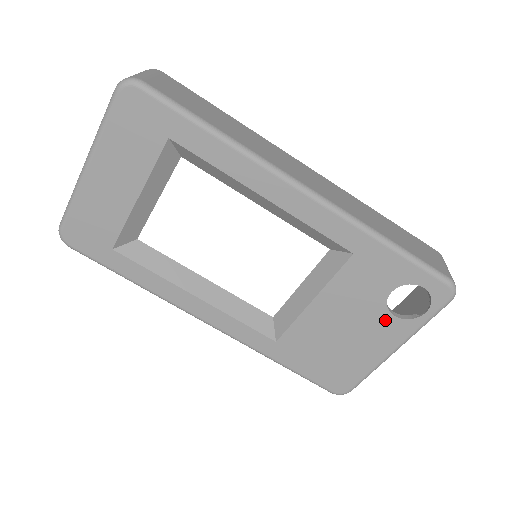
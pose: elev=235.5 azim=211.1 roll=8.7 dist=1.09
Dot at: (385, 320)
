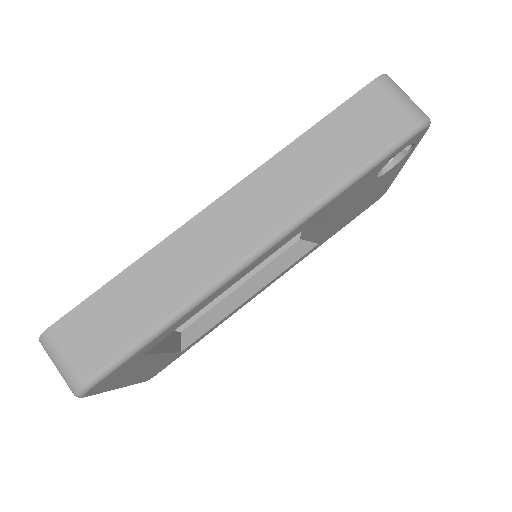
Dot at: (384, 176)
